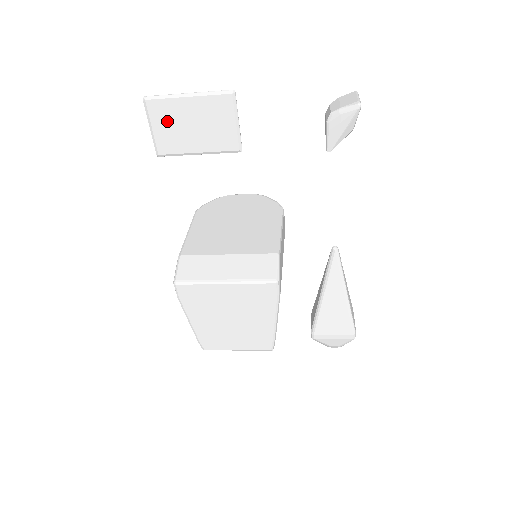
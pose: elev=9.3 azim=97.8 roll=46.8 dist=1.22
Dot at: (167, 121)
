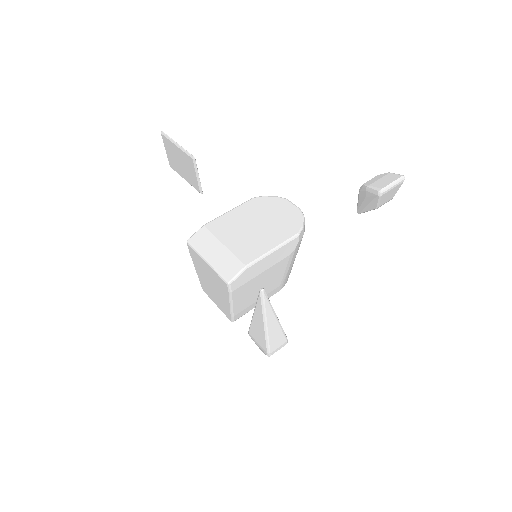
Dot at: (170, 151)
